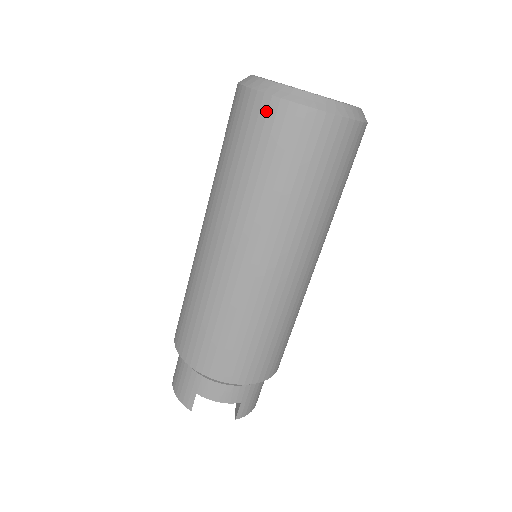
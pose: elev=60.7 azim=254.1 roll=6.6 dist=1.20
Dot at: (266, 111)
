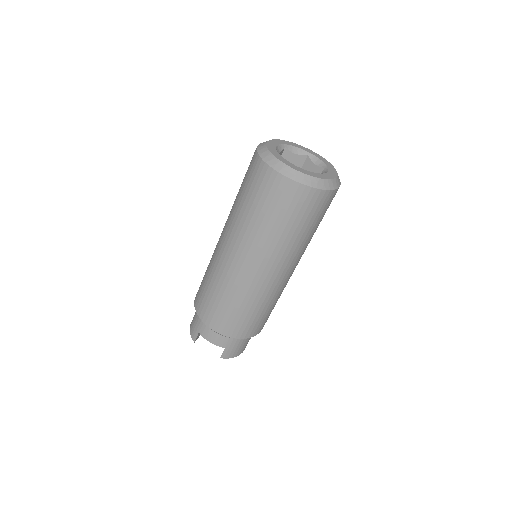
Dot at: (261, 171)
